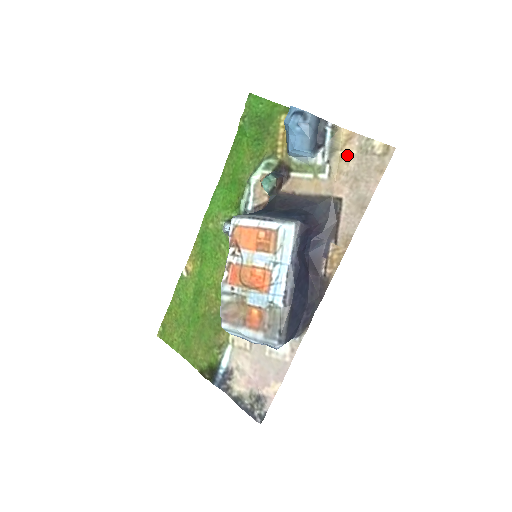
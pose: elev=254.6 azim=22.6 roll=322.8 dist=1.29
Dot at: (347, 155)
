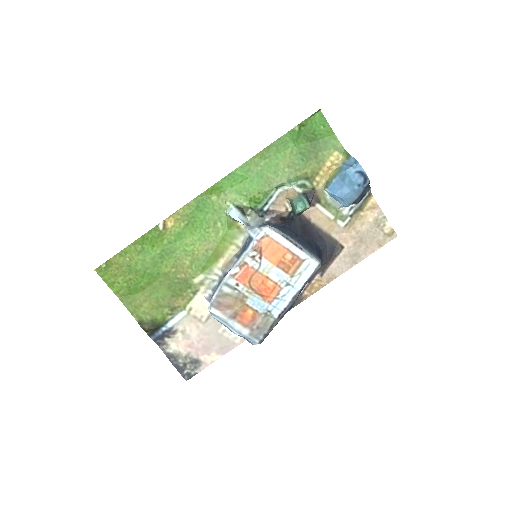
Dot at: (365, 218)
